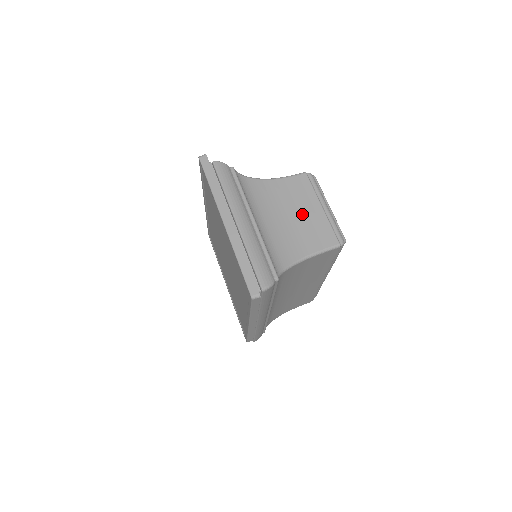
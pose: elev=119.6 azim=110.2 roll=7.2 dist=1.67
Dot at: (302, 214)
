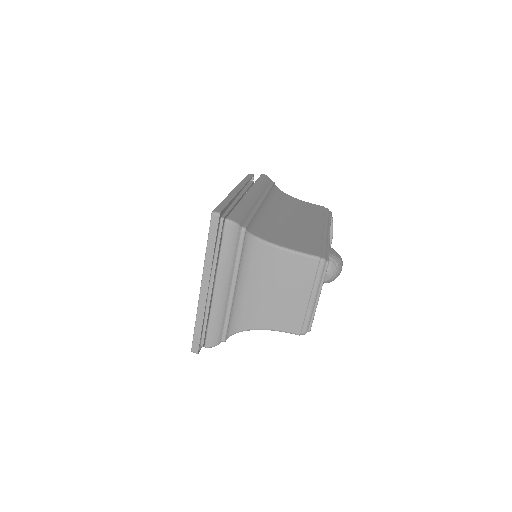
Dot at: (287, 295)
